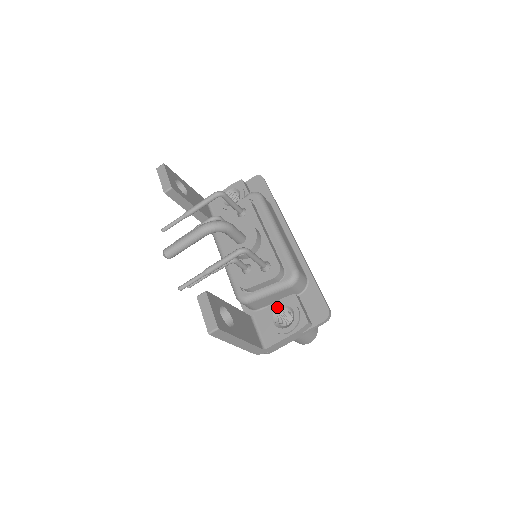
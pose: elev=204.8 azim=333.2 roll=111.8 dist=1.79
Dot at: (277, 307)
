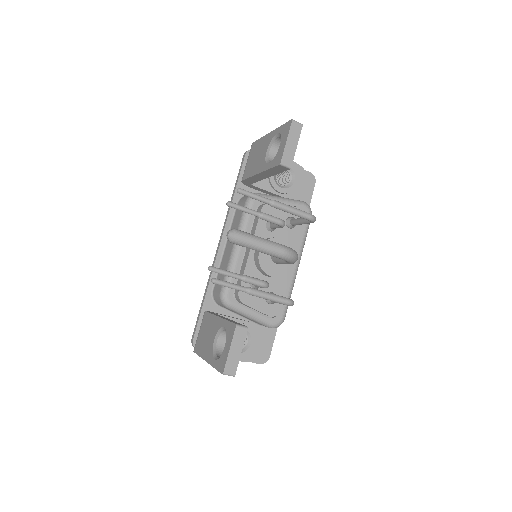
Dot at: occluded
